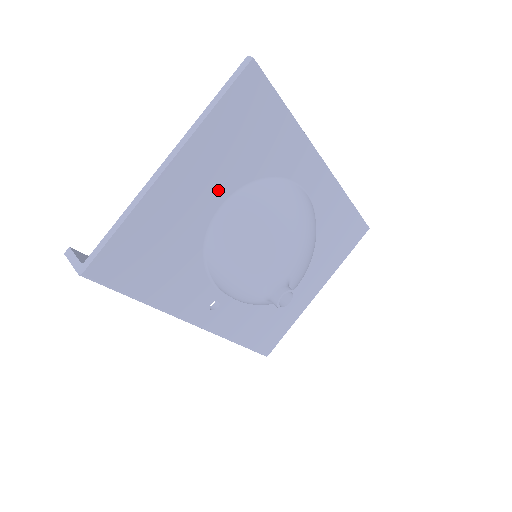
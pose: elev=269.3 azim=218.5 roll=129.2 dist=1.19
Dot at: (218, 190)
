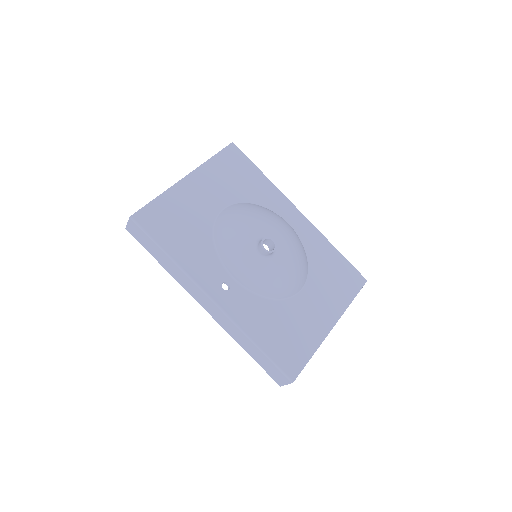
Dot at: (220, 199)
